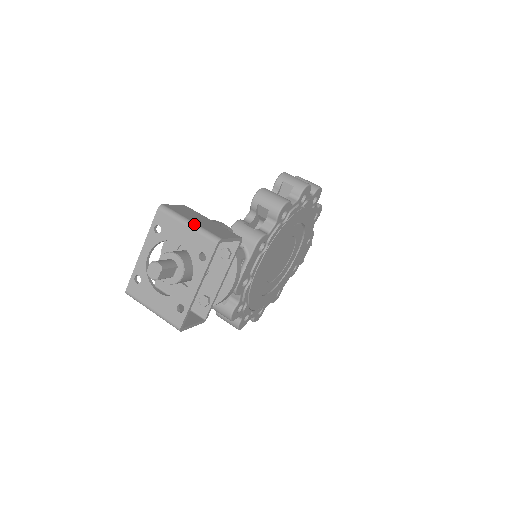
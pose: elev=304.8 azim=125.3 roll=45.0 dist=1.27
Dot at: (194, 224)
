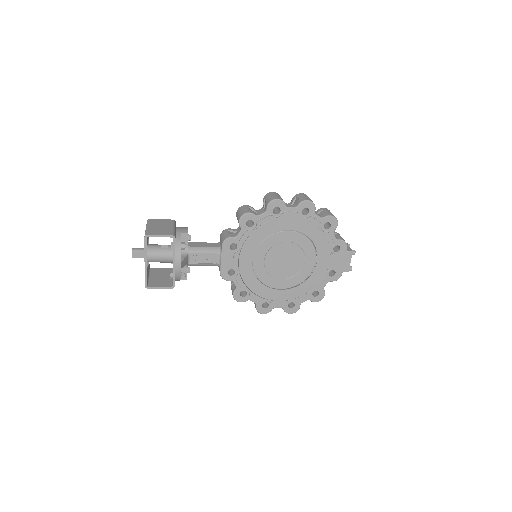
Dot at: (147, 228)
